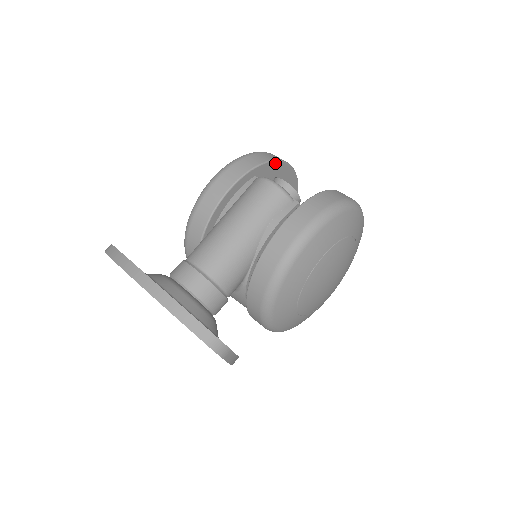
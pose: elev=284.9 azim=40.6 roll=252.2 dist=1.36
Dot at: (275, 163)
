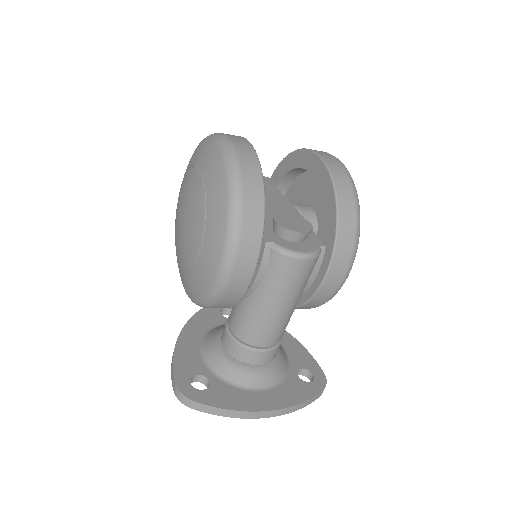
Dot at: (263, 195)
